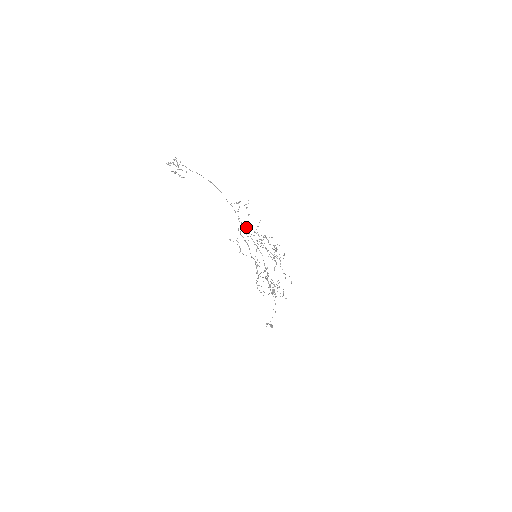
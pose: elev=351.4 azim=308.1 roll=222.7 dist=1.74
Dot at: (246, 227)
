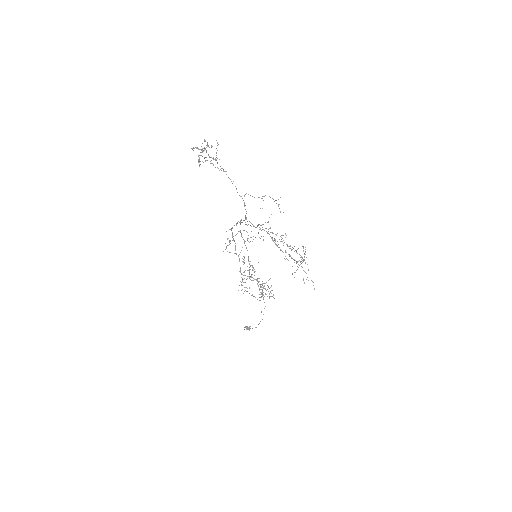
Dot at: occluded
